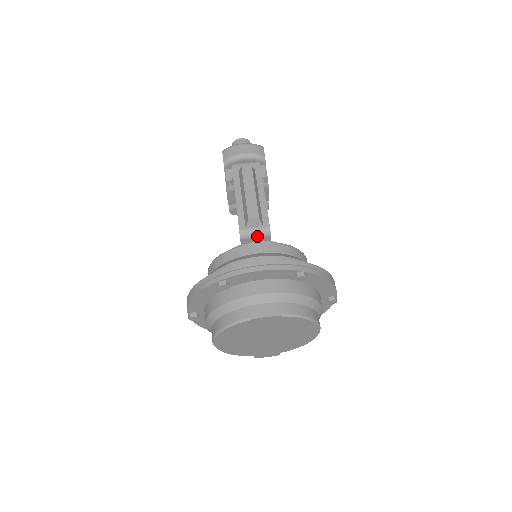
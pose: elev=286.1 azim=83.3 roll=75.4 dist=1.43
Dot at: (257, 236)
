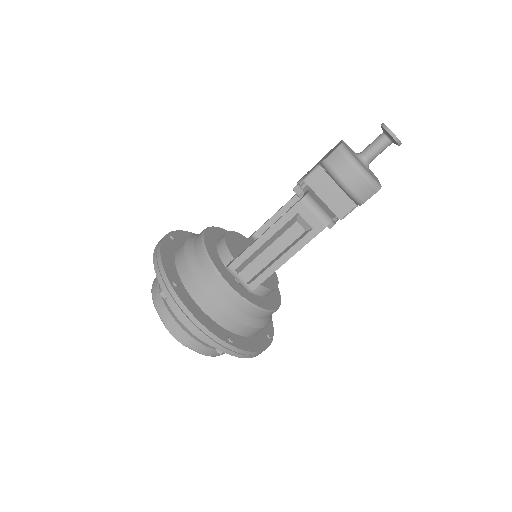
Dot at: occluded
